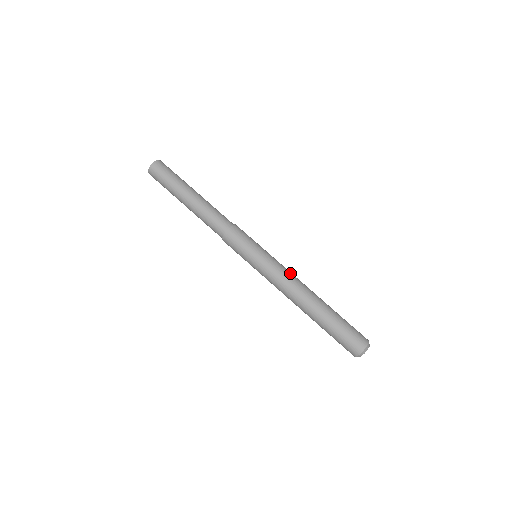
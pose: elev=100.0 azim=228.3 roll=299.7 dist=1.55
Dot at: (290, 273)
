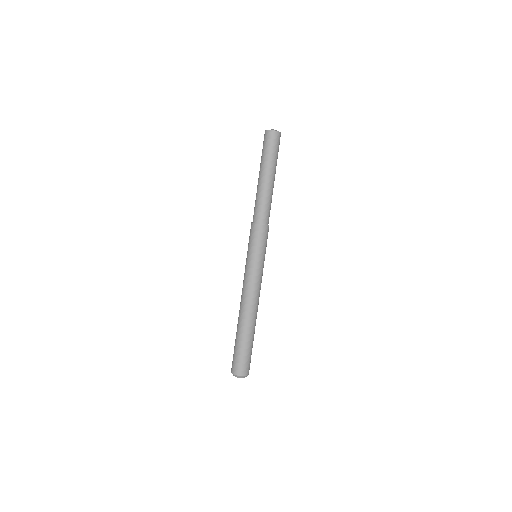
Dot at: (252, 289)
